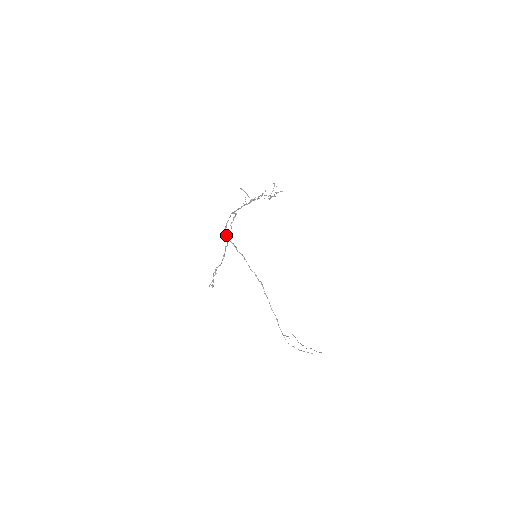
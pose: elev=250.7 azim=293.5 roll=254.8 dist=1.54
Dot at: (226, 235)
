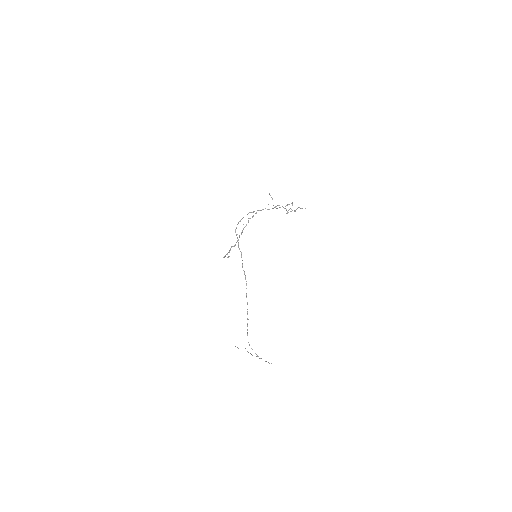
Dot at: occluded
